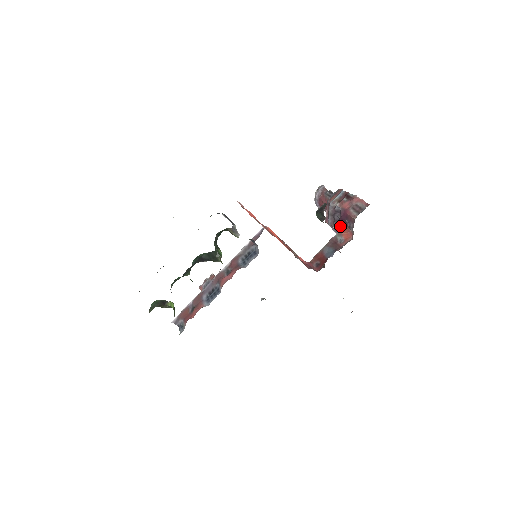
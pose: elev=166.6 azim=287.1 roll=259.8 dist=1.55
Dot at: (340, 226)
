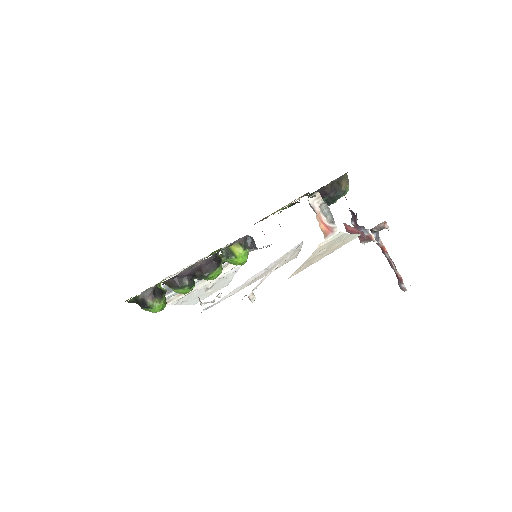
Dot at: (350, 211)
